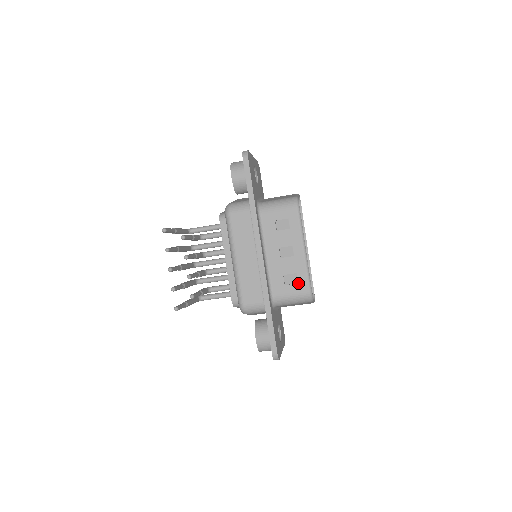
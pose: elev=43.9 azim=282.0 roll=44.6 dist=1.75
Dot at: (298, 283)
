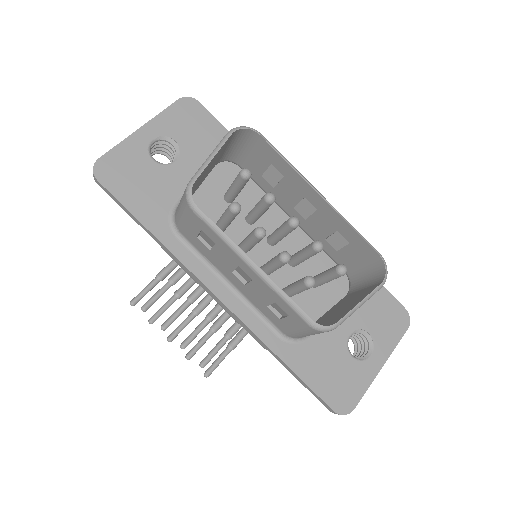
Dot at: (288, 316)
